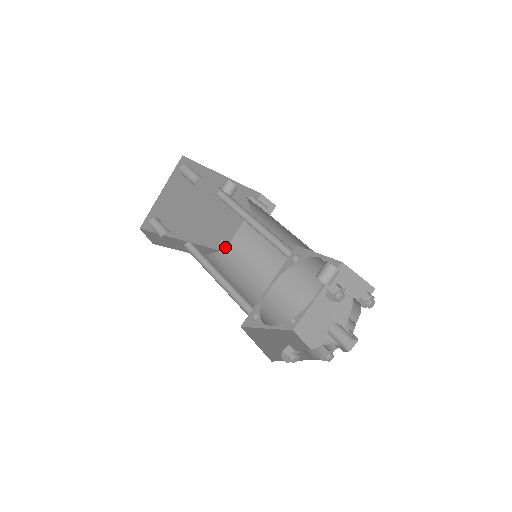
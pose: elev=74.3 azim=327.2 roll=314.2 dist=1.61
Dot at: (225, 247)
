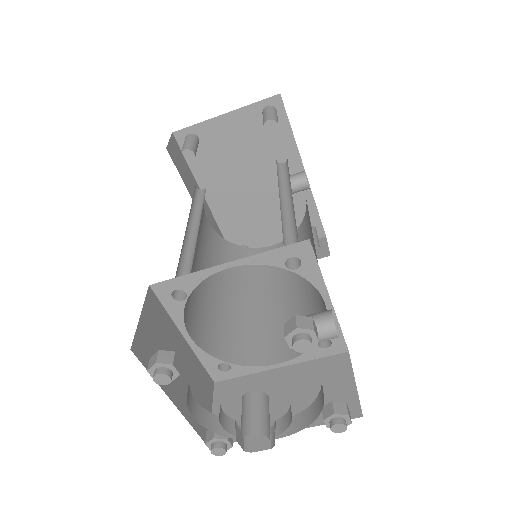
Dot at: occluded
